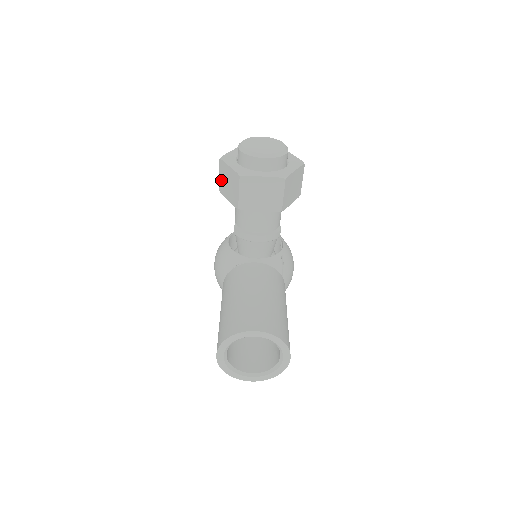
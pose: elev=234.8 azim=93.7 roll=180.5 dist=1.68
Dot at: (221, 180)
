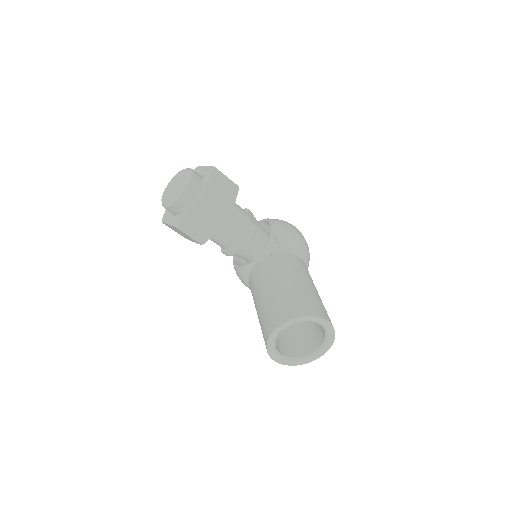
Dot at: (178, 233)
